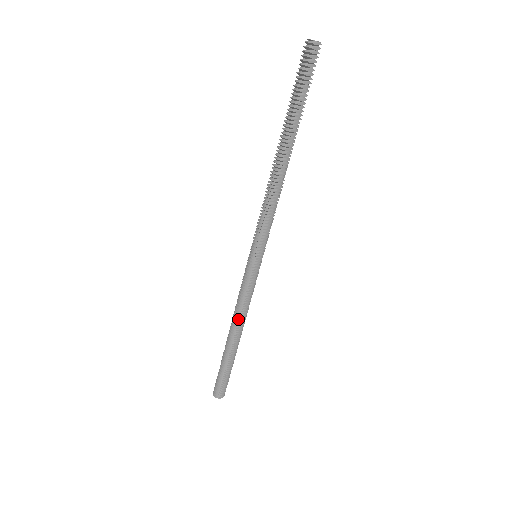
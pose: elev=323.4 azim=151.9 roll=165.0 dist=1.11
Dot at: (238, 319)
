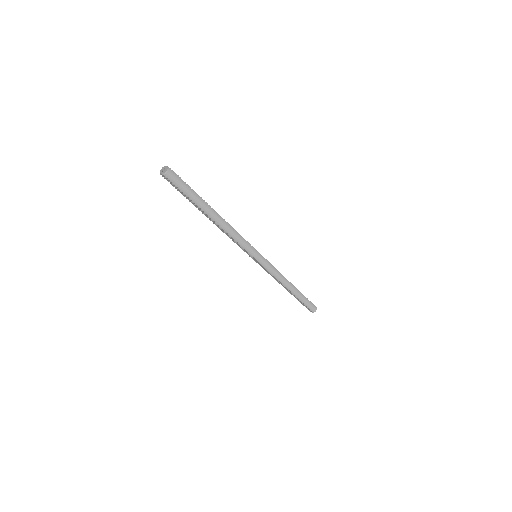
Dot at: (278, 281)
